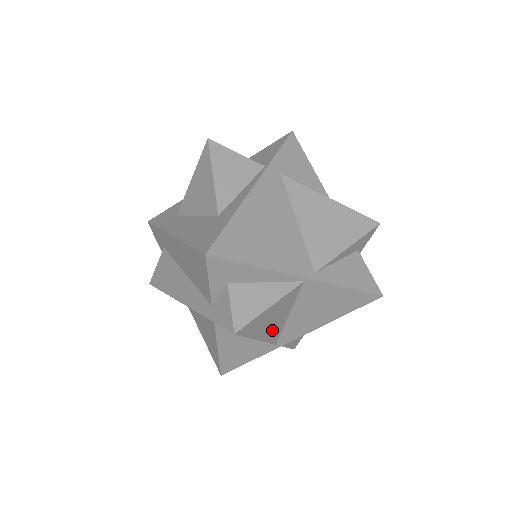
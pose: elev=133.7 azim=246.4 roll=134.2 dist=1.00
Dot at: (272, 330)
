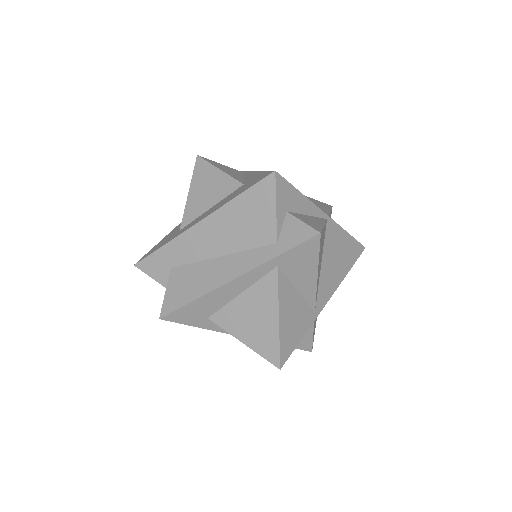
Dot at: (318, 275)
